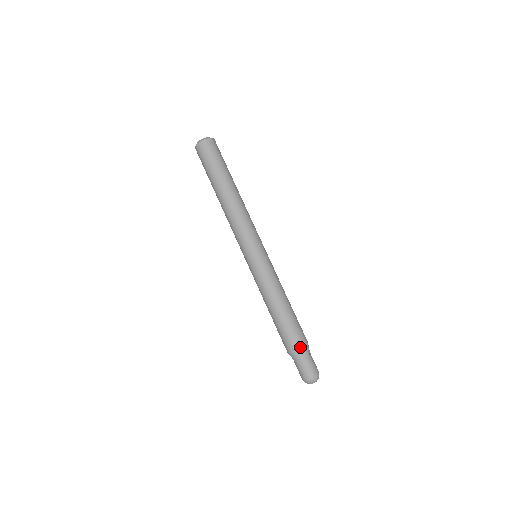
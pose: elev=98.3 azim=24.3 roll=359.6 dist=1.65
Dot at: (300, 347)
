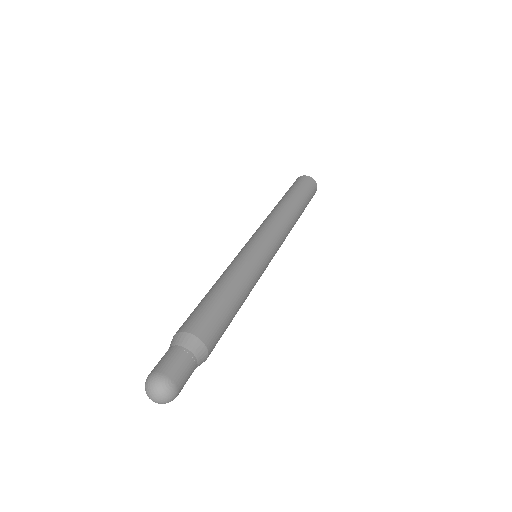
Dot at: (179, 332)
